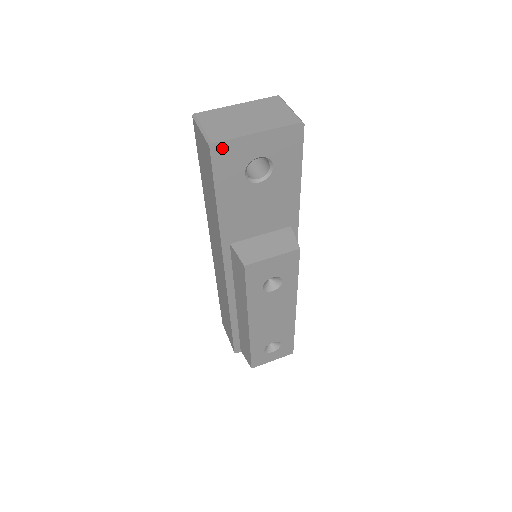
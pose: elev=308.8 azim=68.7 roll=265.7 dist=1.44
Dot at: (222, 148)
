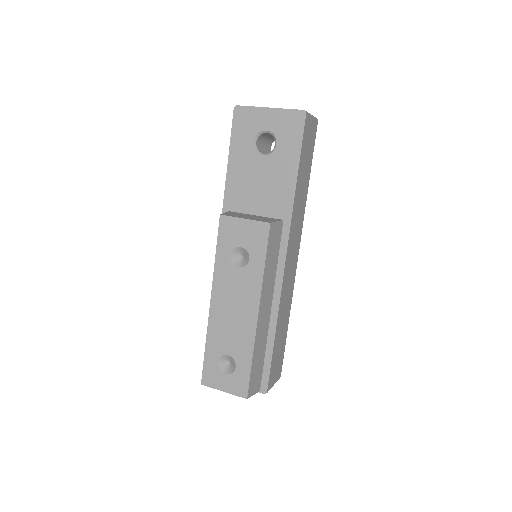
Dot at: (242, 112)
